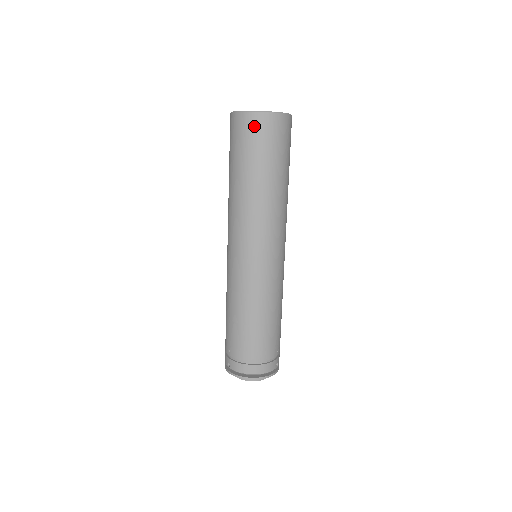
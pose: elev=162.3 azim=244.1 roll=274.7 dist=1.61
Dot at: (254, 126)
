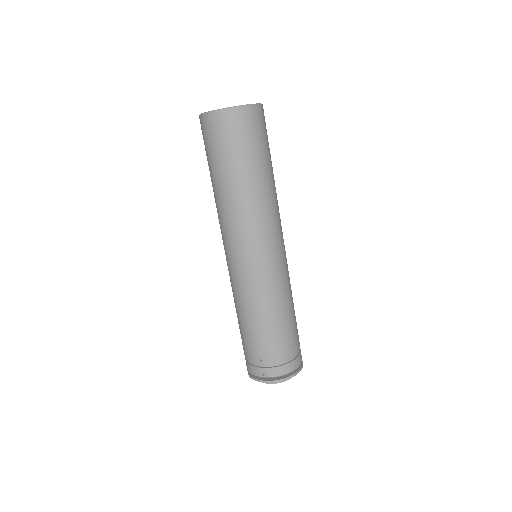
Dot at: (244, 121)
